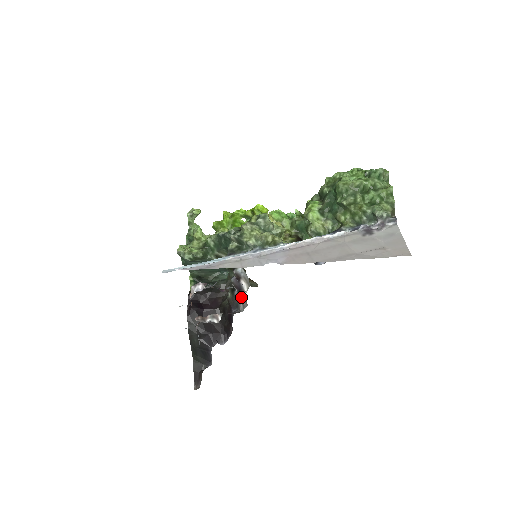
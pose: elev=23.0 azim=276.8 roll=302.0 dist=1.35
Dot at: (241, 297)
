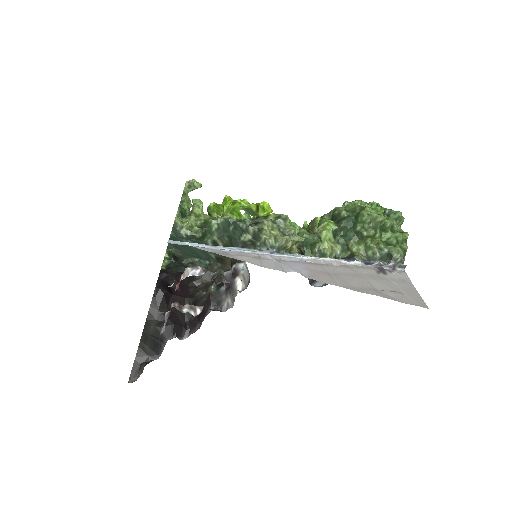
Dot at: (229, 295)
